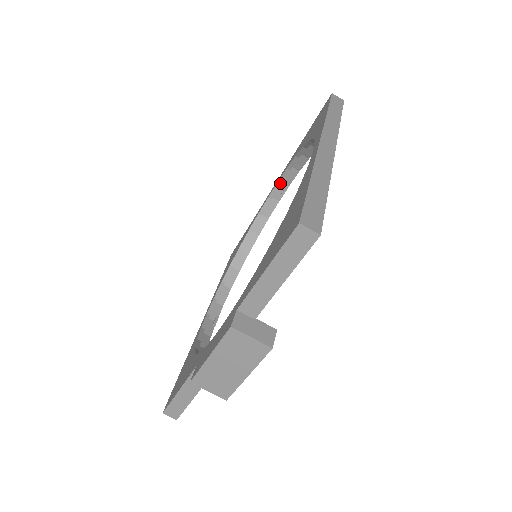
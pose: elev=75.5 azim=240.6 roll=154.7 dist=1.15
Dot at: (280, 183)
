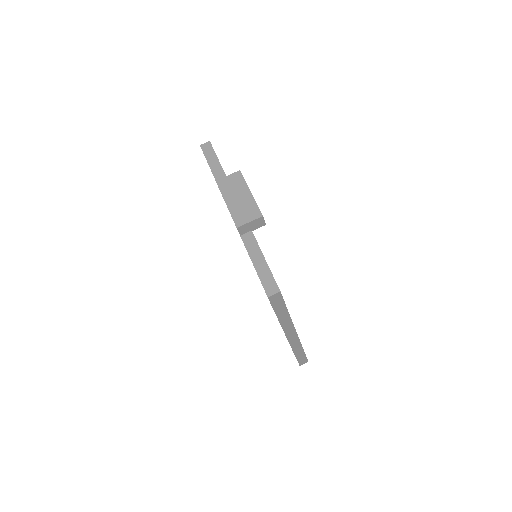
Dot at: occluded
